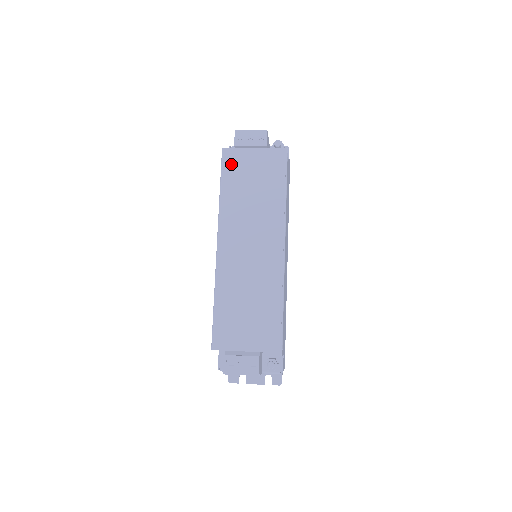
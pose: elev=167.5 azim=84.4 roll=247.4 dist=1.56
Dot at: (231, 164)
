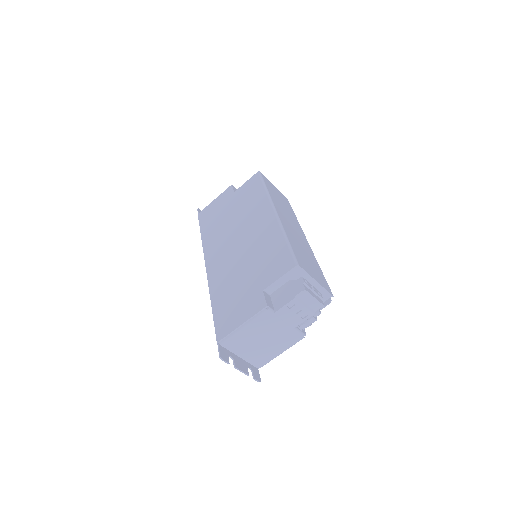
Dot at: (267, 182)
